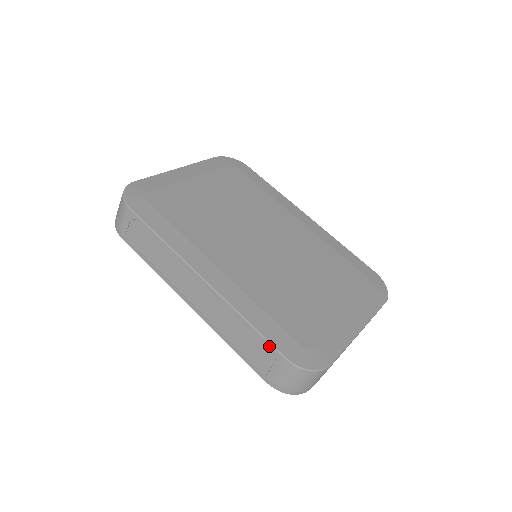
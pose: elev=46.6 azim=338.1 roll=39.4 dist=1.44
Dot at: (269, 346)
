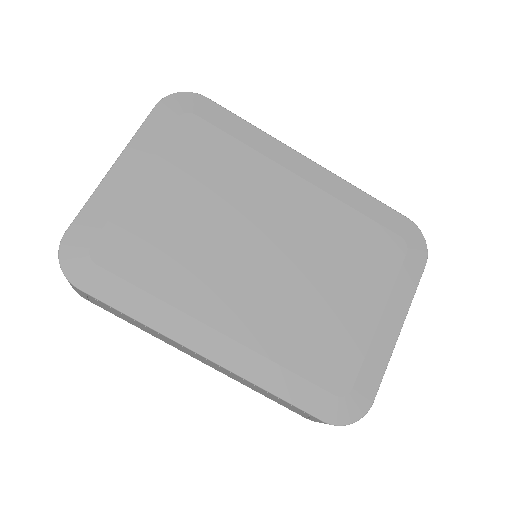
Dot at: (302, 411)
